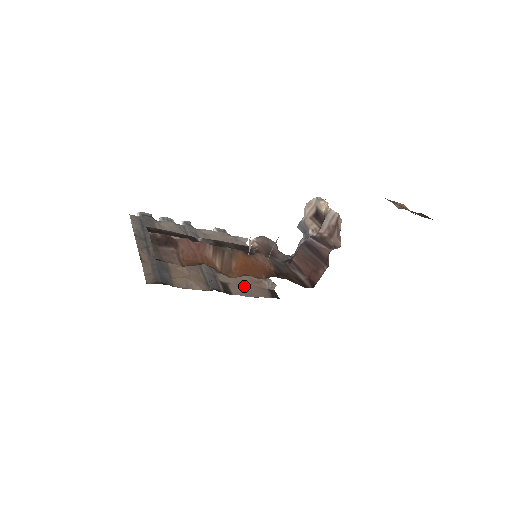
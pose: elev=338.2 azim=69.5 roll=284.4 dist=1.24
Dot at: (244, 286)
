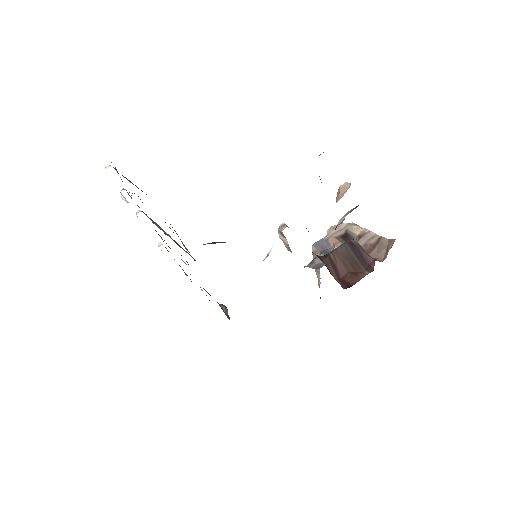
Dot at: occluded
